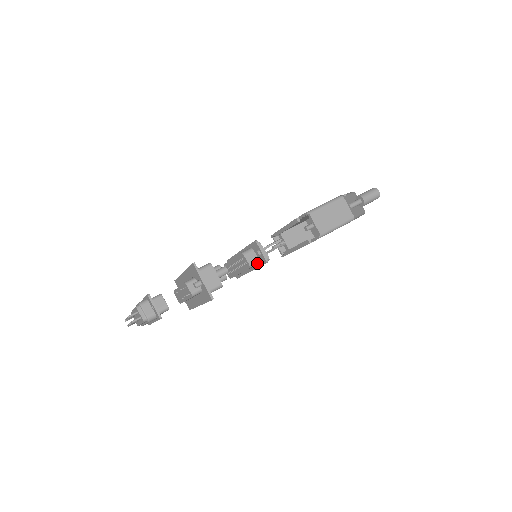
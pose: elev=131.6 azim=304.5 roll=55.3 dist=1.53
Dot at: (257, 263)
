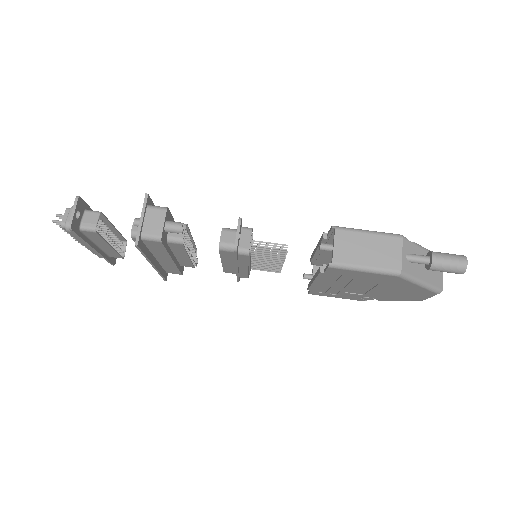
Dot at: (232, 250)
